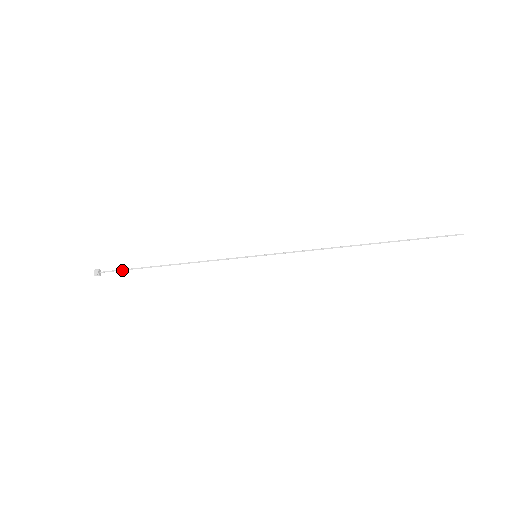
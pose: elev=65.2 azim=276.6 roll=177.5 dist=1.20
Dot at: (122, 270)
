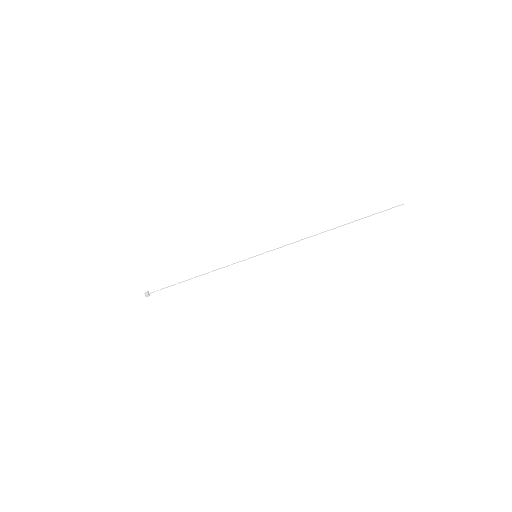
Dot at: (164, 288)
